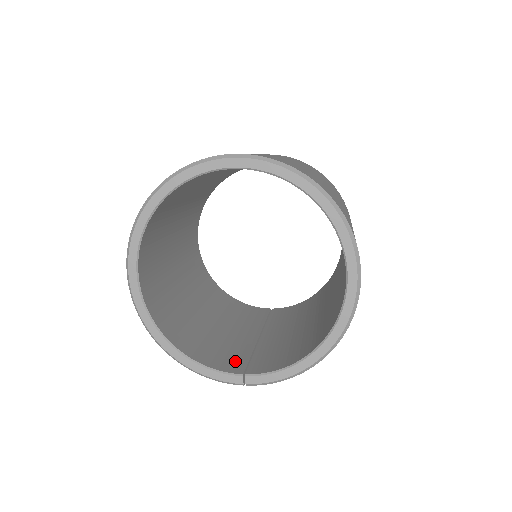
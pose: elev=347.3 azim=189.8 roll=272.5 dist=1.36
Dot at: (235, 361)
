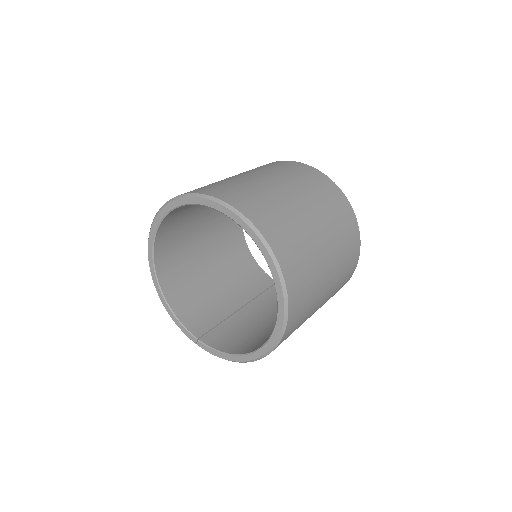
Dot at: (203, 324)
